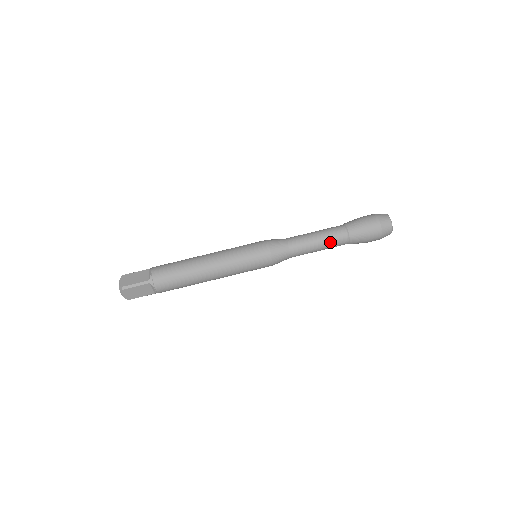
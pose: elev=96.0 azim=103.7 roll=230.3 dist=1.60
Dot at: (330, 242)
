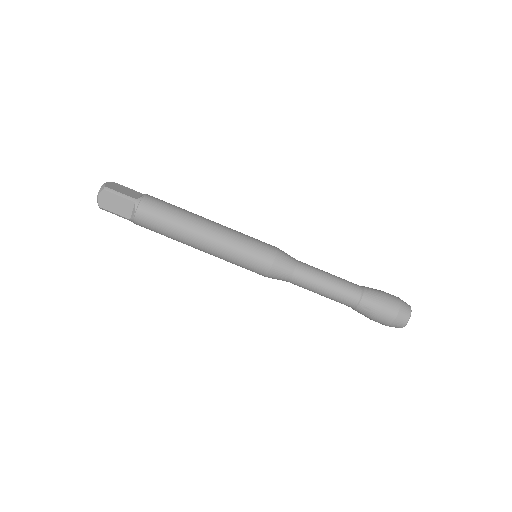
Dot at: occluded
